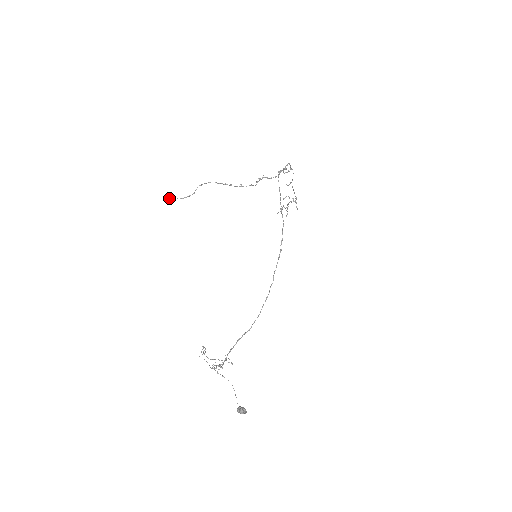
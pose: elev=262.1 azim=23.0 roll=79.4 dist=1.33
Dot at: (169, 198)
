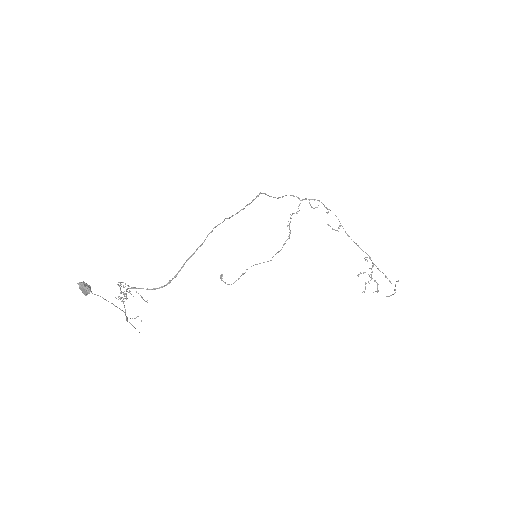
Dot at: (229, 284)
